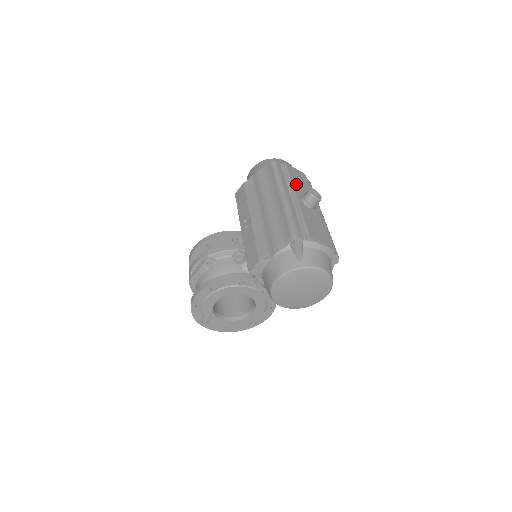
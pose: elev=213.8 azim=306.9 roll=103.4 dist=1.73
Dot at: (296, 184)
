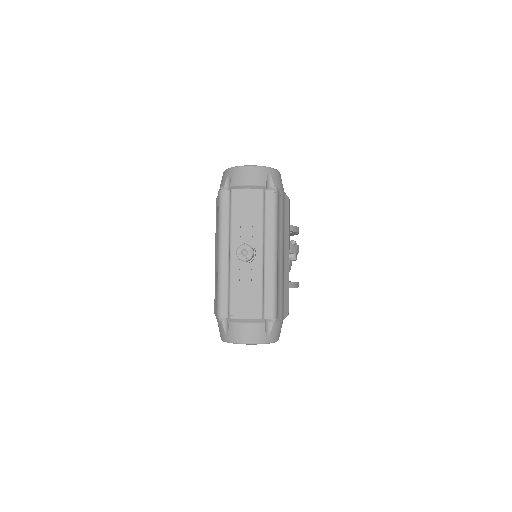
Dot at: (238, 226)
